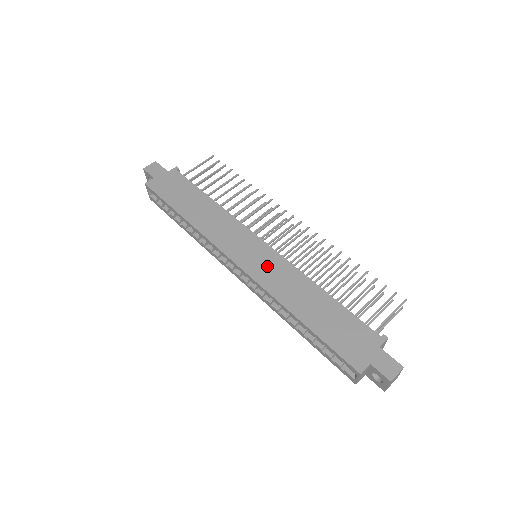
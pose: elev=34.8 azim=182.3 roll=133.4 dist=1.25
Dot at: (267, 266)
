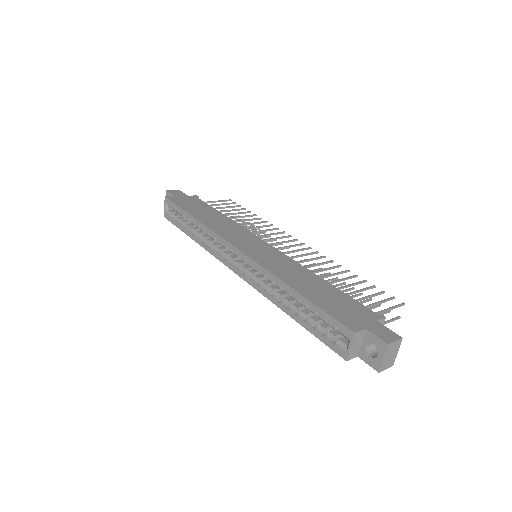
Dot at: (267, 255)
